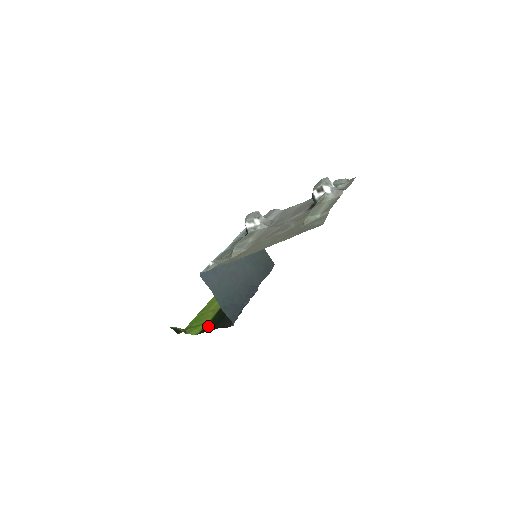
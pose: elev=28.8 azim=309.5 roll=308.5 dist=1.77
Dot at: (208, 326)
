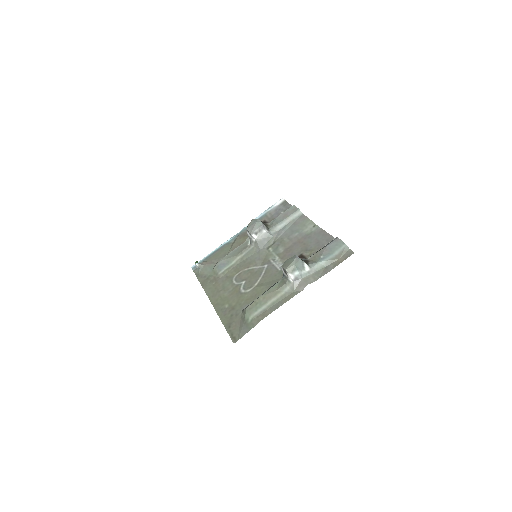
Dot at: occluded
